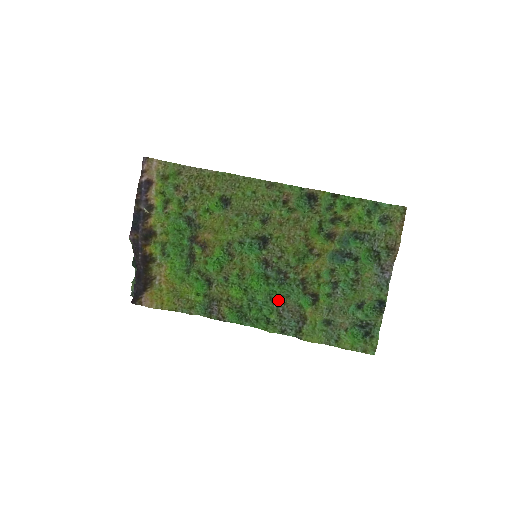
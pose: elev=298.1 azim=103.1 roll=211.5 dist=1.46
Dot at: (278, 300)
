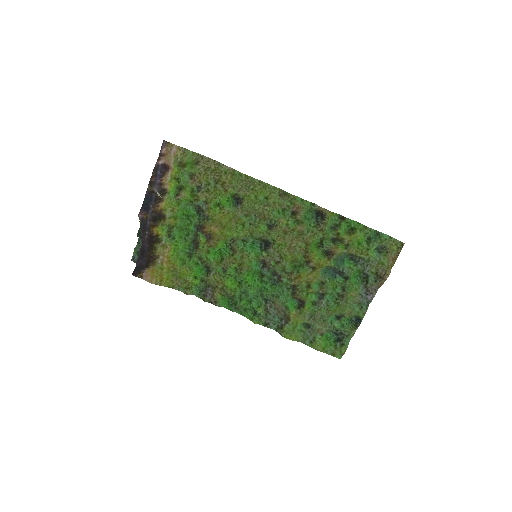
Dot at: (268, 297)
